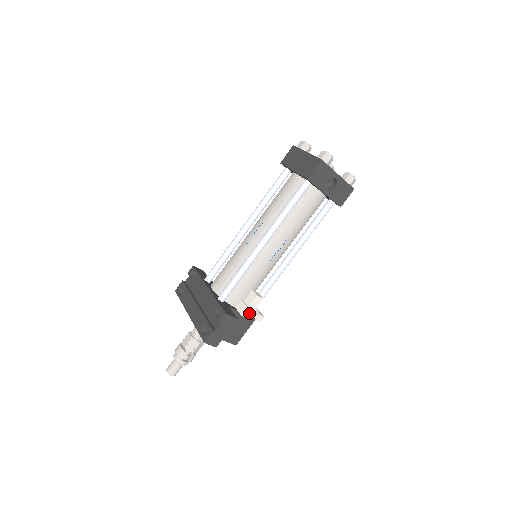
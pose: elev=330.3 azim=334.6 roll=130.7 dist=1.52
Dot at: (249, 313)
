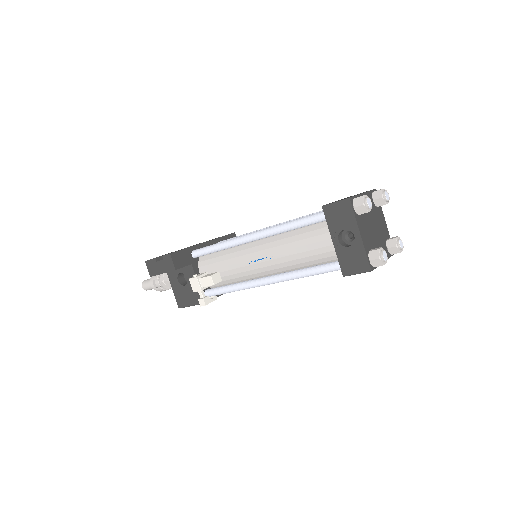
Dot at: (196, 284)
